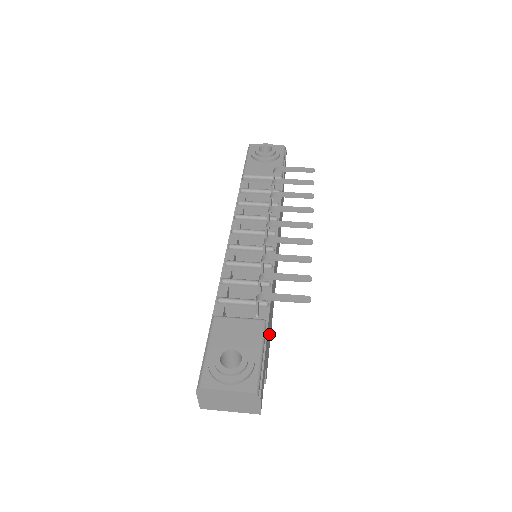
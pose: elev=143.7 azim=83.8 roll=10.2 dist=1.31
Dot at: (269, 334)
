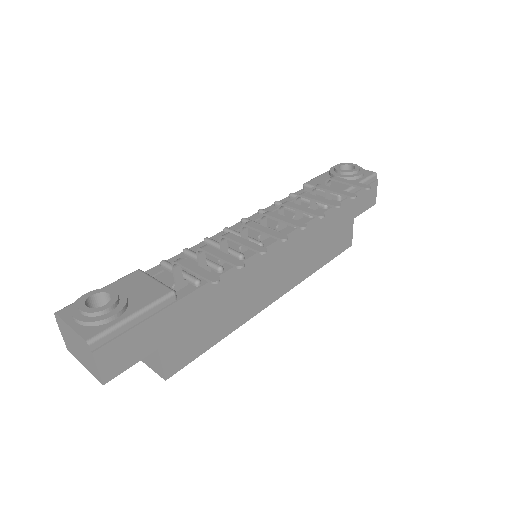
Dot at: (200, 328)
